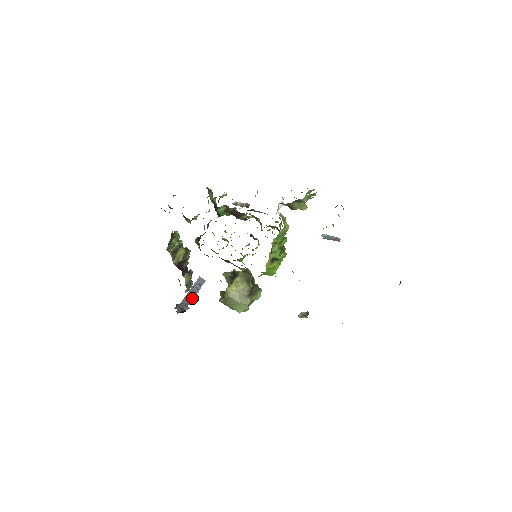
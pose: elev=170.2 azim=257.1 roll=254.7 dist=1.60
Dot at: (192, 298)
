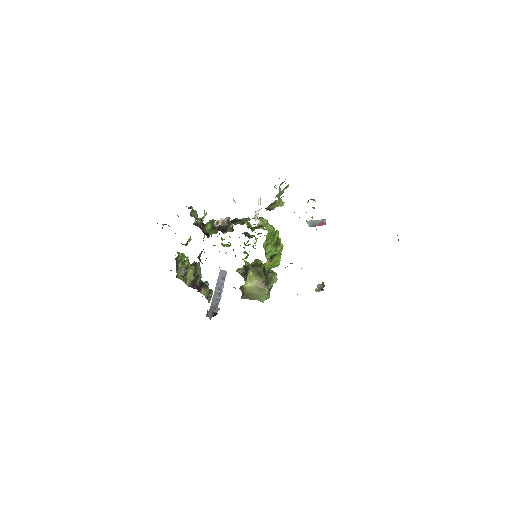
Dot at: (219, 297)
